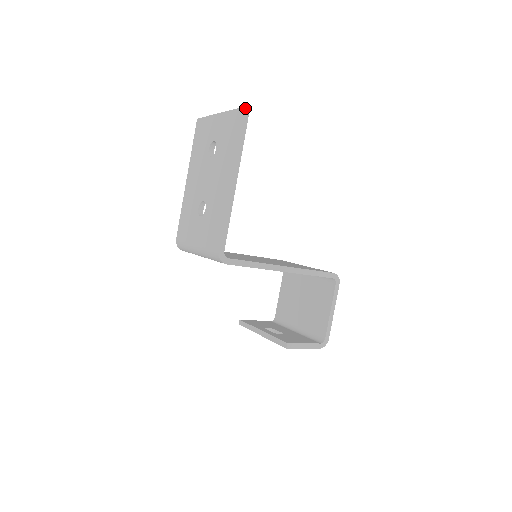
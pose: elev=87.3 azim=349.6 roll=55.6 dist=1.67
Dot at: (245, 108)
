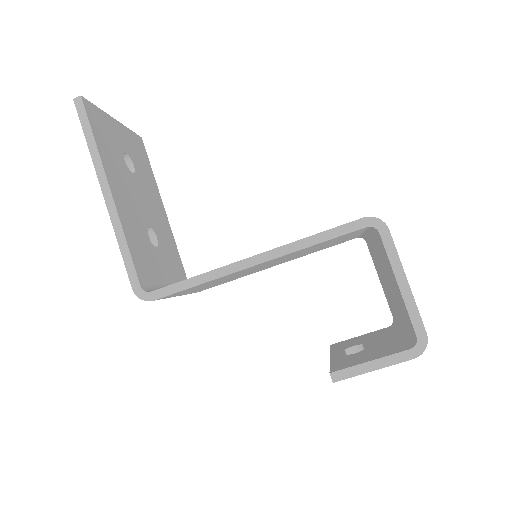
Dot at: (75, 100)
